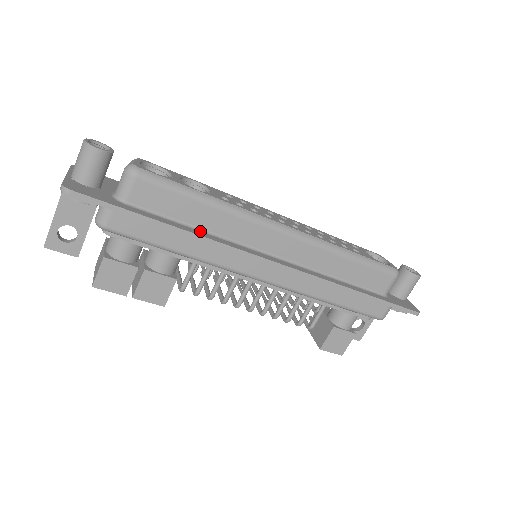
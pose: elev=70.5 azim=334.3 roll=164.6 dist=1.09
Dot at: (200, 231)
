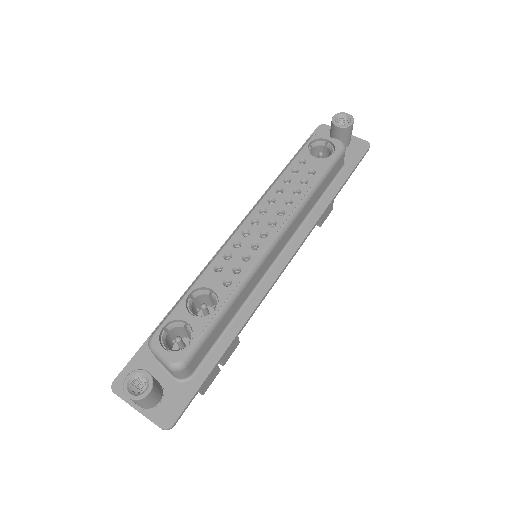
Dot at: (237, 316)
